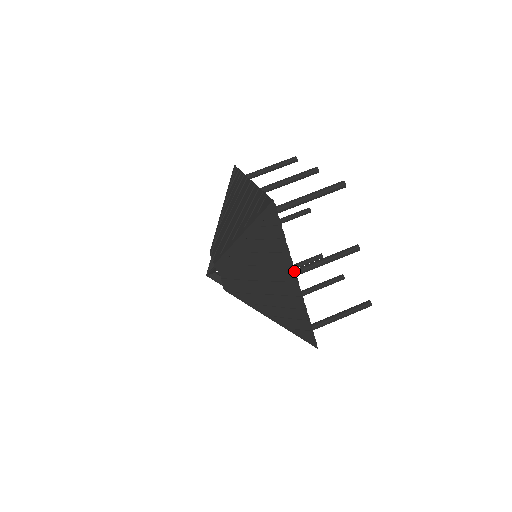
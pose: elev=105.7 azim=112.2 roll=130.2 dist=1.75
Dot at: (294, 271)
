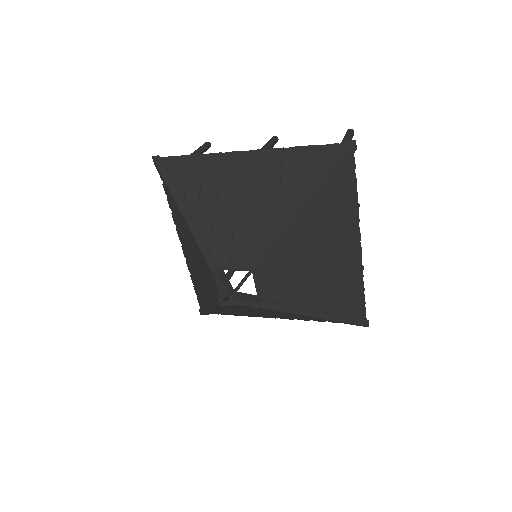
Dot at: (233, 152)
